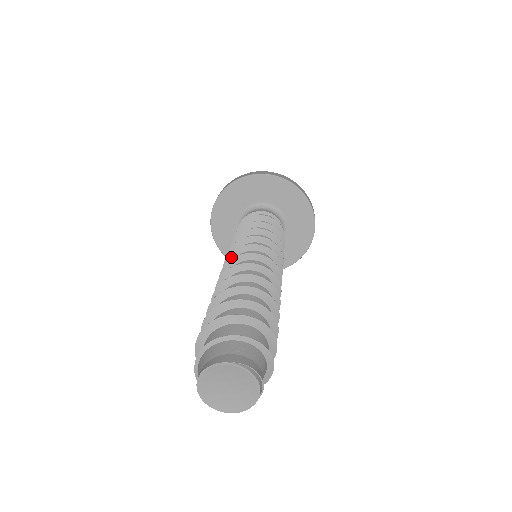
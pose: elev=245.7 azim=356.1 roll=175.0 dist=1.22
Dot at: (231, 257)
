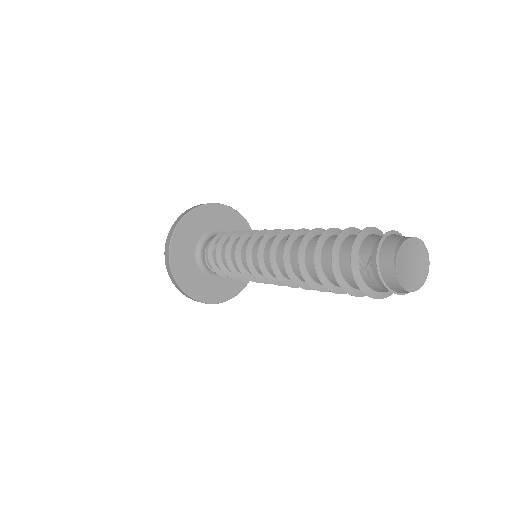
Dot at: (274, 233)
